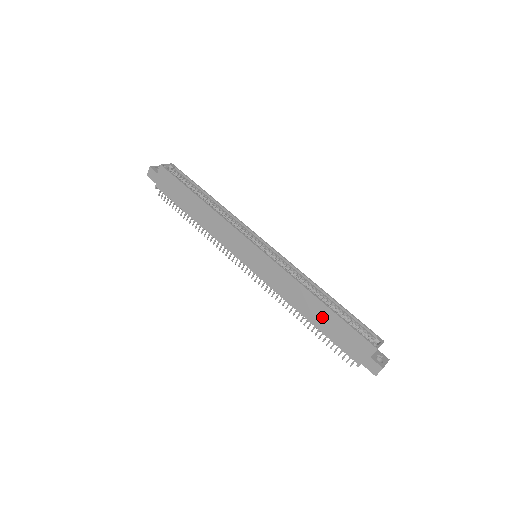
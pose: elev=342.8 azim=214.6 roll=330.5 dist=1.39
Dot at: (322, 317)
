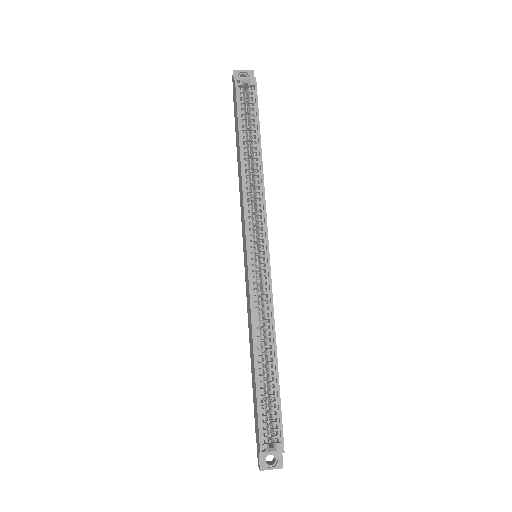
Dot at: (253, 374)
